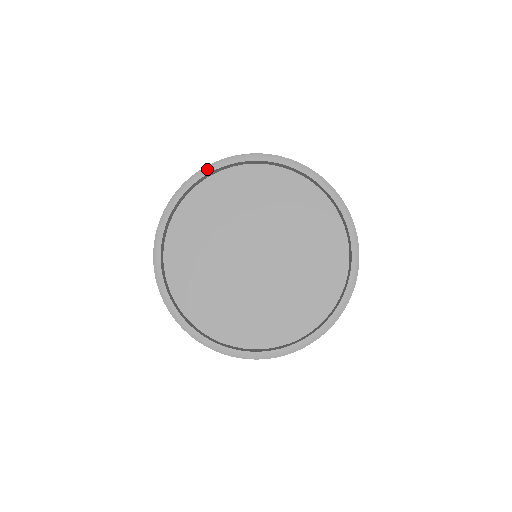
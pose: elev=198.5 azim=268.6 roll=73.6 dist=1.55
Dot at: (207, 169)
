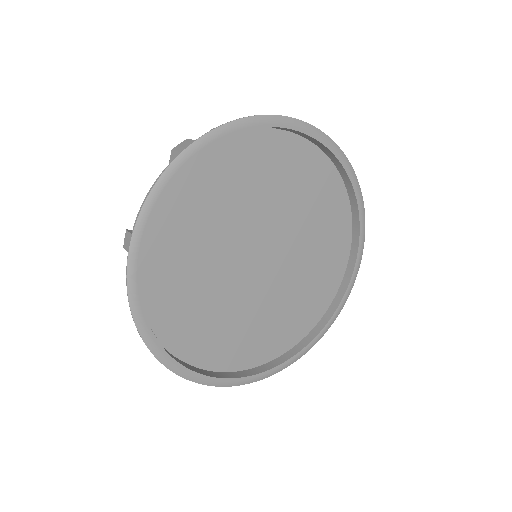
Dot at: (236, 125)
